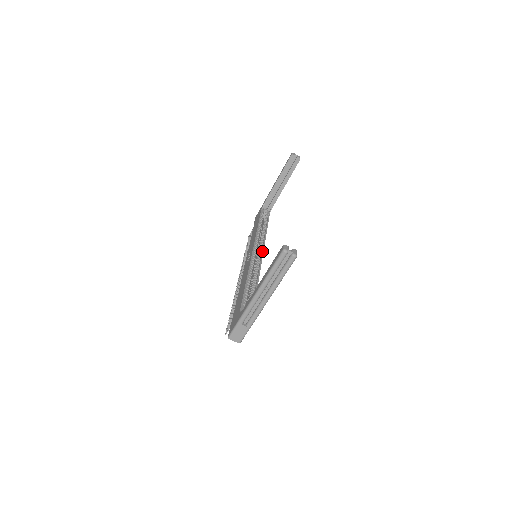
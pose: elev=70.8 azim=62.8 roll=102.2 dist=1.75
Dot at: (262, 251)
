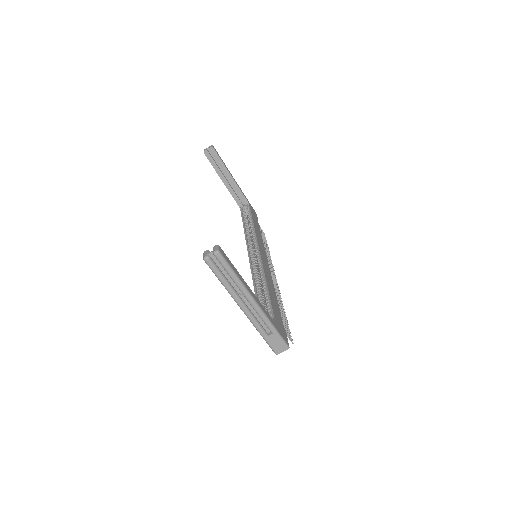
Dot at: (257, 247)
